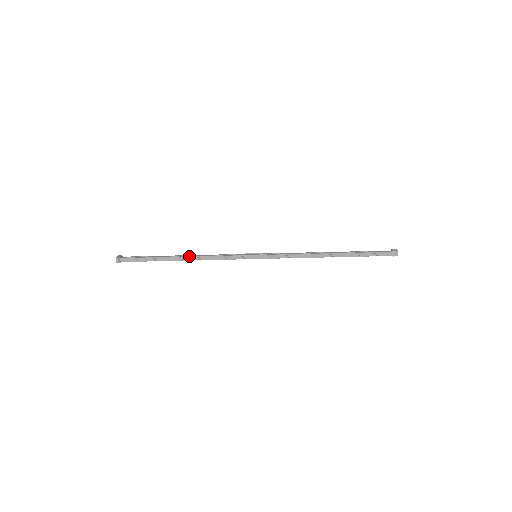
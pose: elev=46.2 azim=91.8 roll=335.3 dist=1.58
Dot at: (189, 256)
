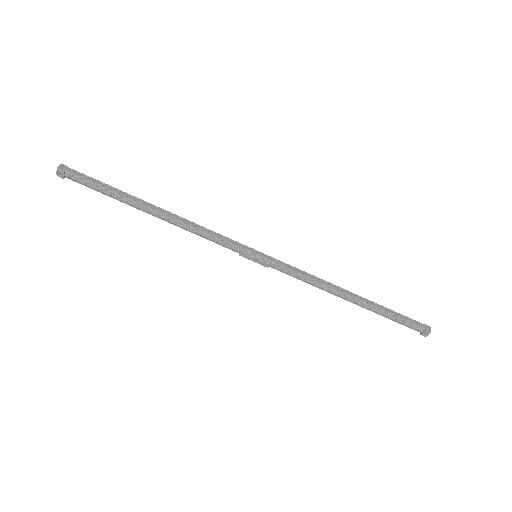
Dot at: (168, 211)
